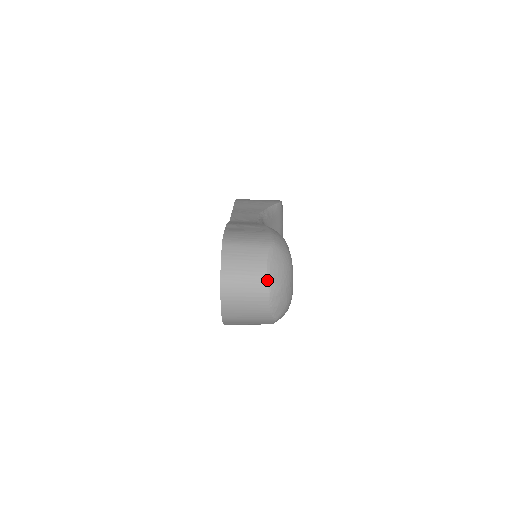
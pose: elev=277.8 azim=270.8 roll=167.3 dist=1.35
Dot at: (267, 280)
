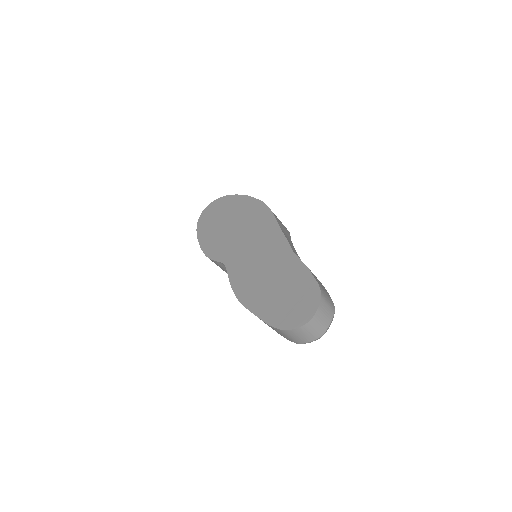
Dot at: (325, 331)
